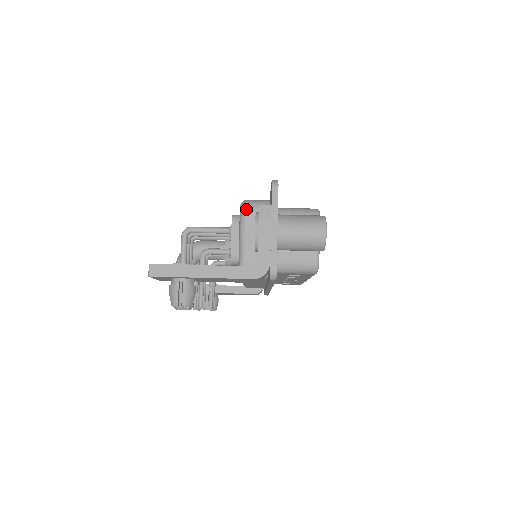
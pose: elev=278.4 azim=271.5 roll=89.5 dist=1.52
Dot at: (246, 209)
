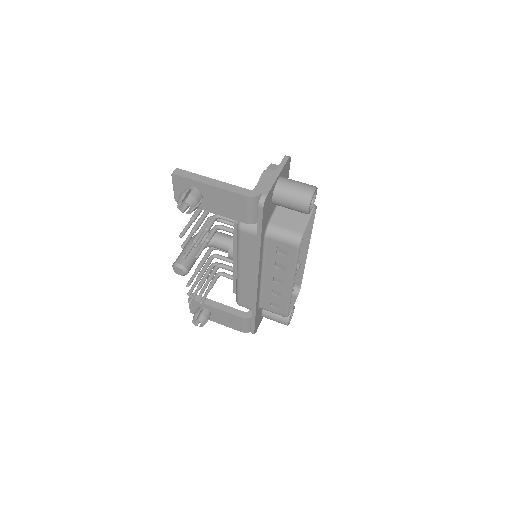
Dot at: occluded
